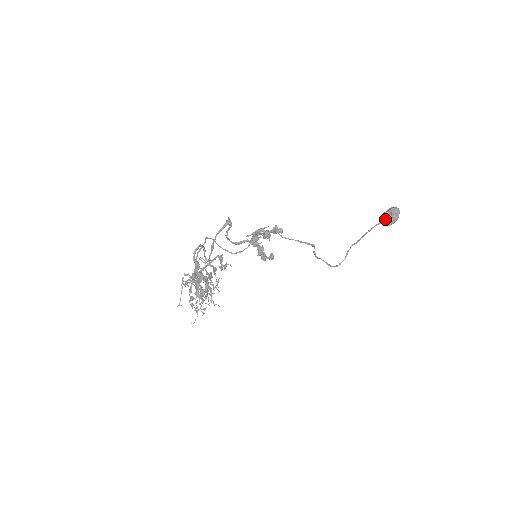
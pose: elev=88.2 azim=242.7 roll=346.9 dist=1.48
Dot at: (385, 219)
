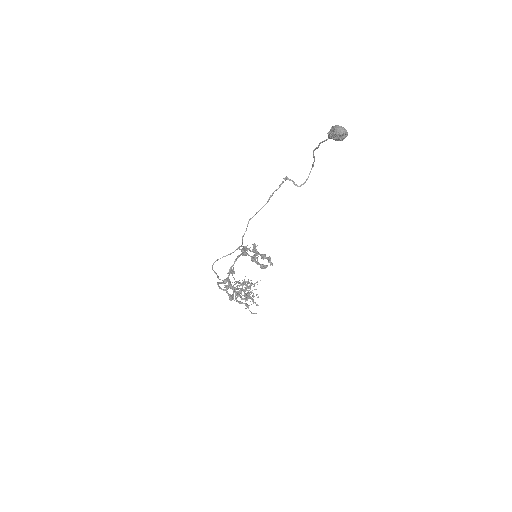
Dot at: (334, 139)
